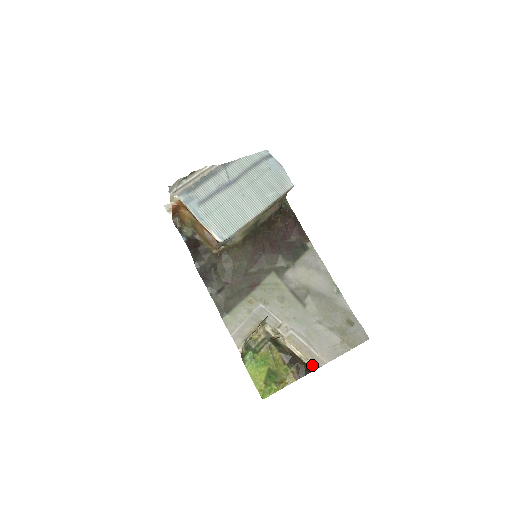
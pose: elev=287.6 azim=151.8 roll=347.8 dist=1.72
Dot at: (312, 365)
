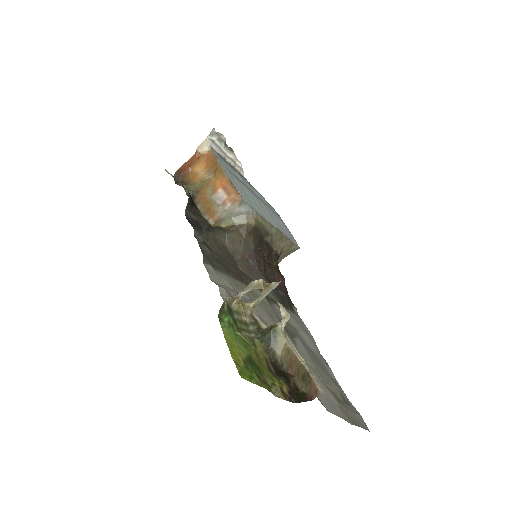
Dot at: (319, 384)
